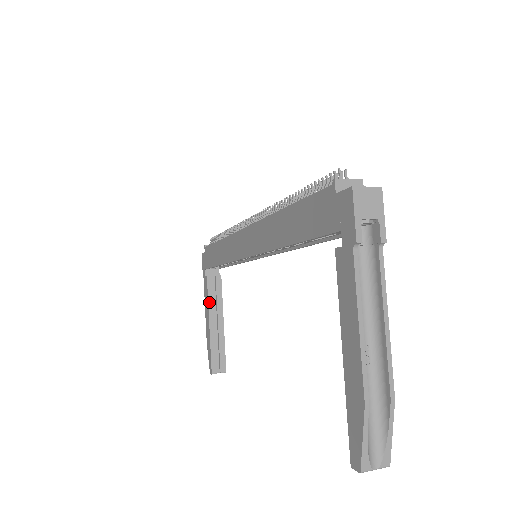
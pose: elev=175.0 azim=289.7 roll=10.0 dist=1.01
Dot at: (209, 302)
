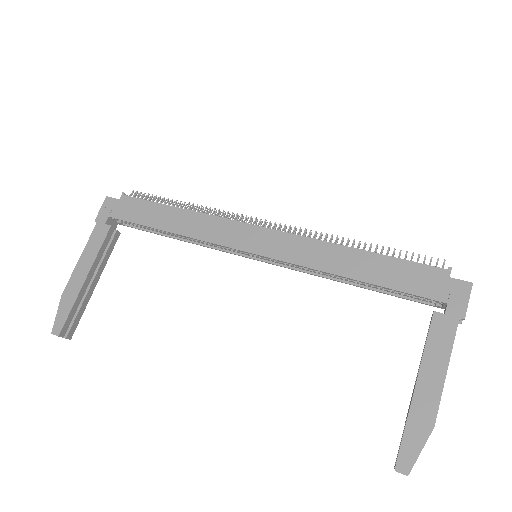
Dot at: (98, 254)
